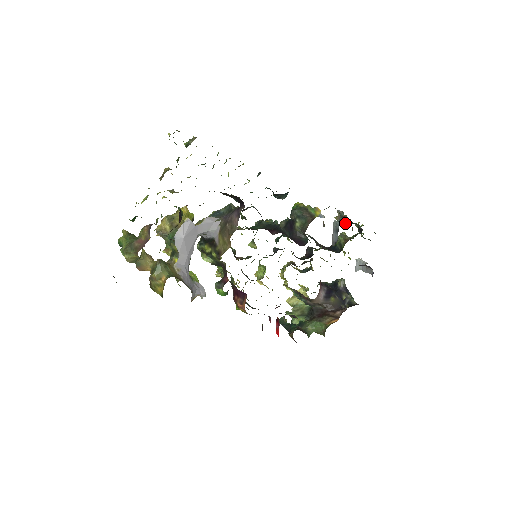
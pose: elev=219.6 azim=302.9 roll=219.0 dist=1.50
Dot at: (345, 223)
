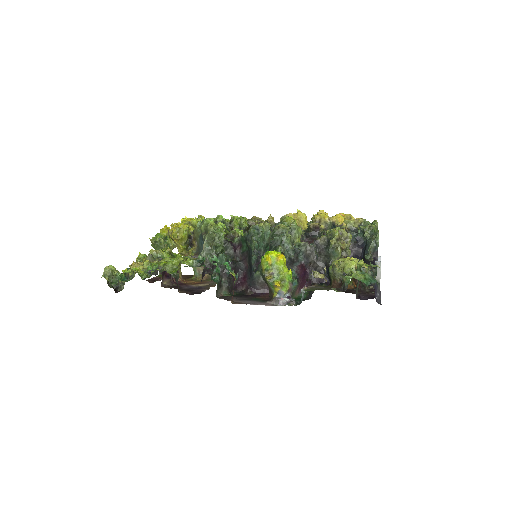
Dot at: occluded
